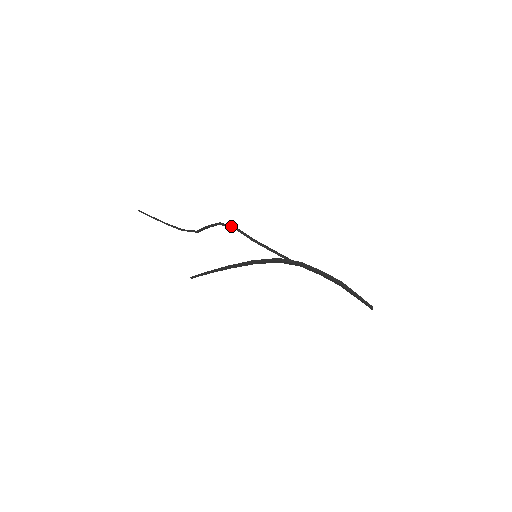
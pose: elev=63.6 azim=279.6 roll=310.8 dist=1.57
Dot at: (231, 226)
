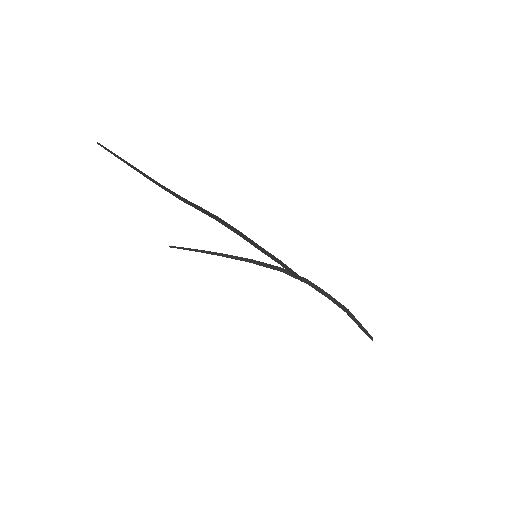
Dot at: (232, 228)
